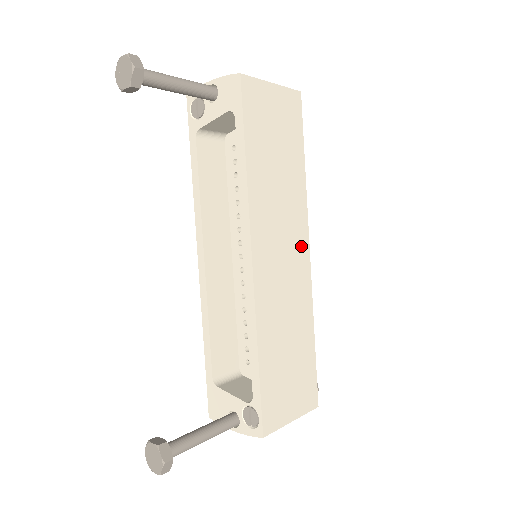
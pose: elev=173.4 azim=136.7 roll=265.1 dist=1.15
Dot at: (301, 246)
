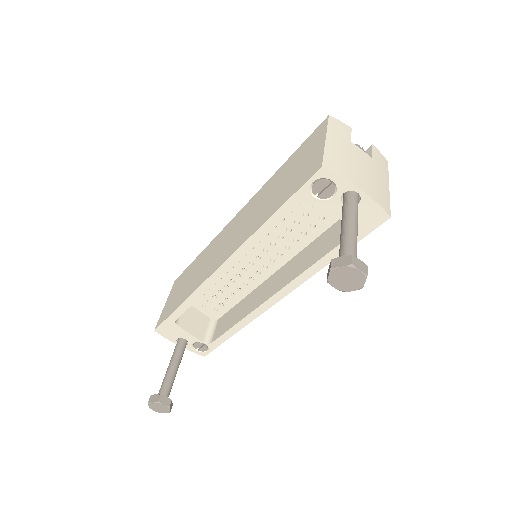
Dot at: occluded
